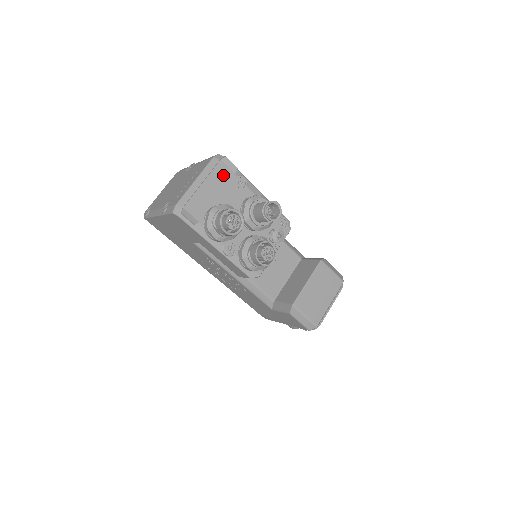
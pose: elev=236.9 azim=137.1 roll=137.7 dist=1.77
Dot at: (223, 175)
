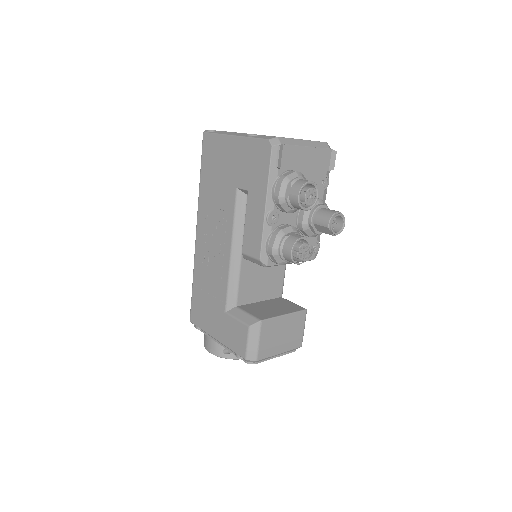
Dot at: (323, 161)
